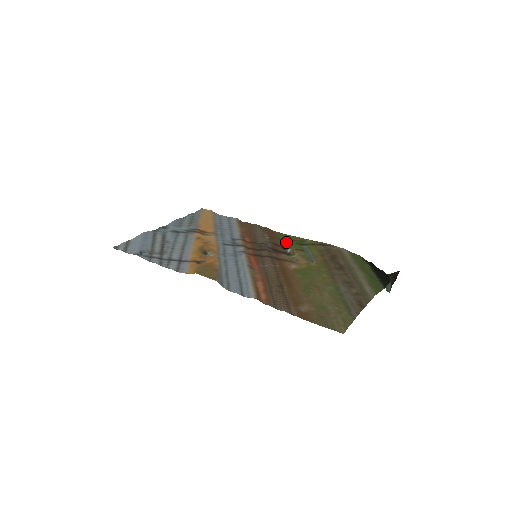
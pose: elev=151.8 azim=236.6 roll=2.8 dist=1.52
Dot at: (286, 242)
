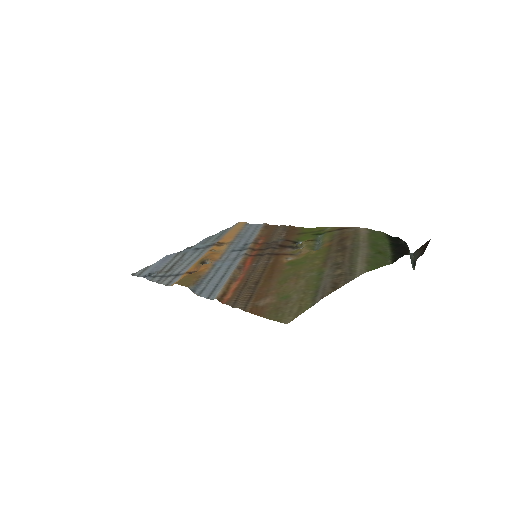
Dot at: (302, 235)
